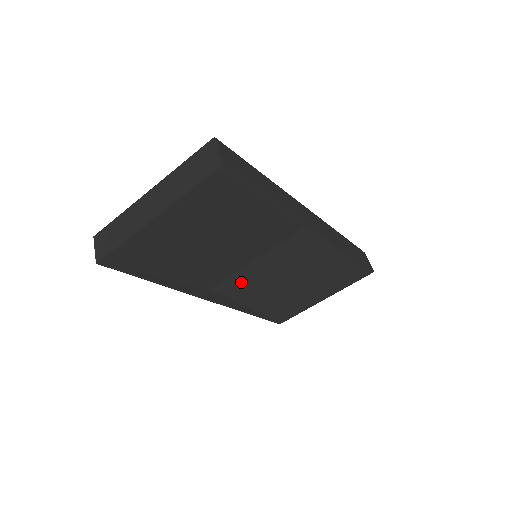
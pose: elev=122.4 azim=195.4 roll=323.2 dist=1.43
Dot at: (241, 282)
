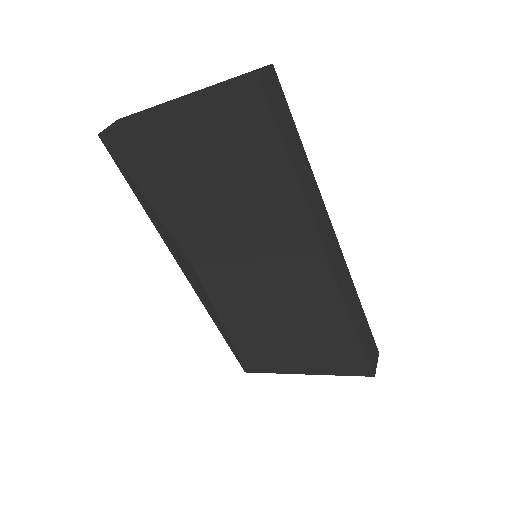
Dot at: (228, 280)
